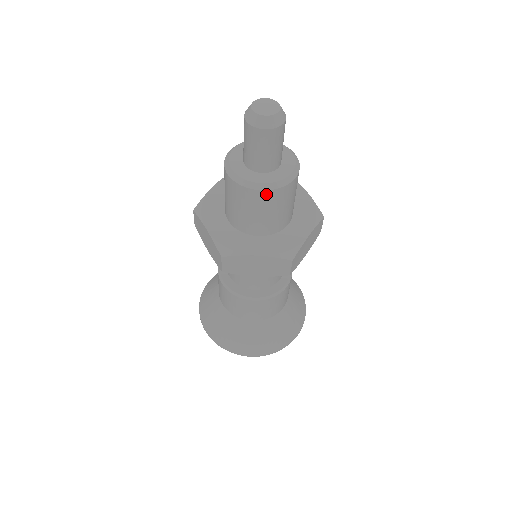
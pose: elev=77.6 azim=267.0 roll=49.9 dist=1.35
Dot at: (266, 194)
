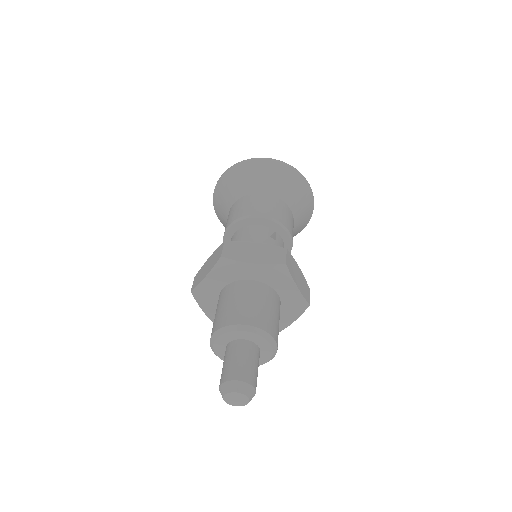
Dot at: occluded
